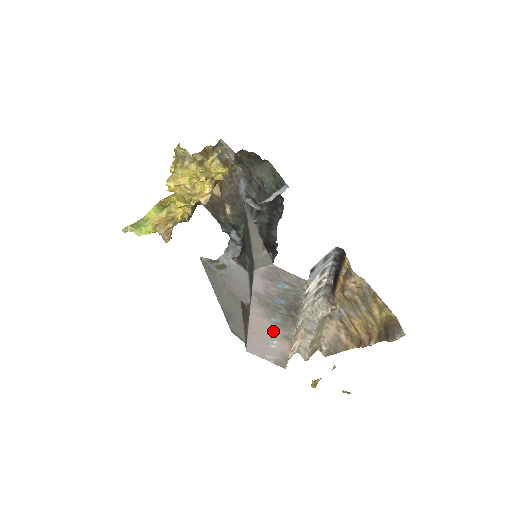
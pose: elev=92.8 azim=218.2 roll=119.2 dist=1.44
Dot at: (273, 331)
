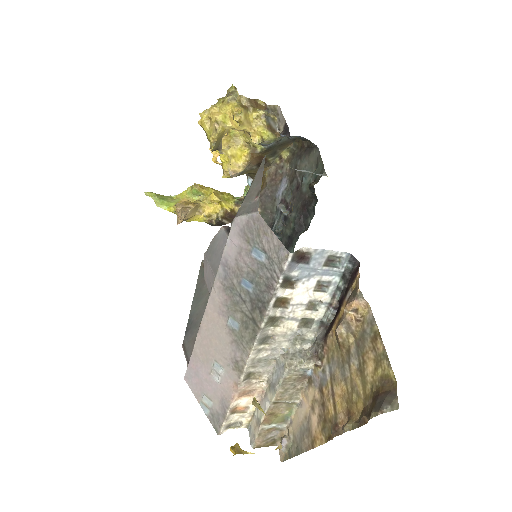
Dot at: (225, 346)
